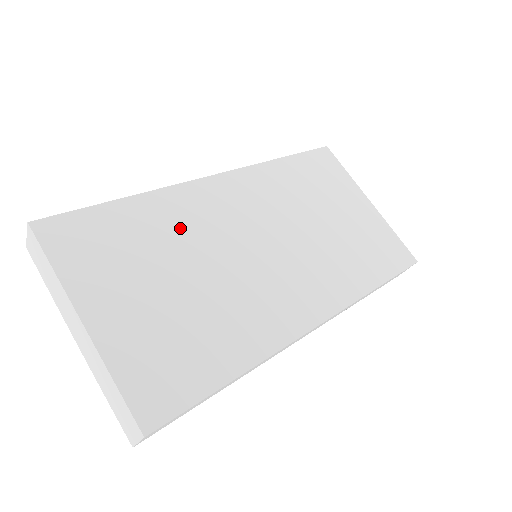
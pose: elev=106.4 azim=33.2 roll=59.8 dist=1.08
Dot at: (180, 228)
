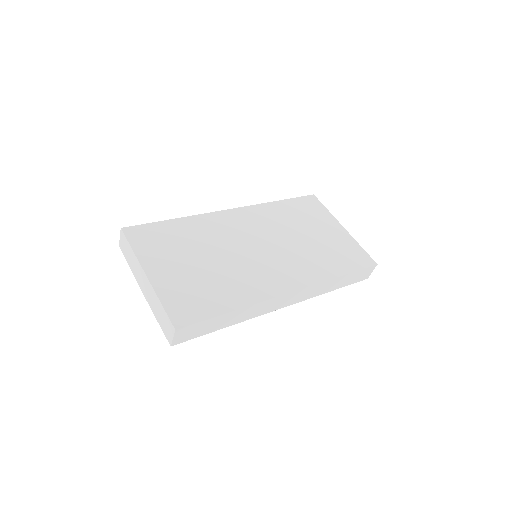
Dot at: (206, 235)
